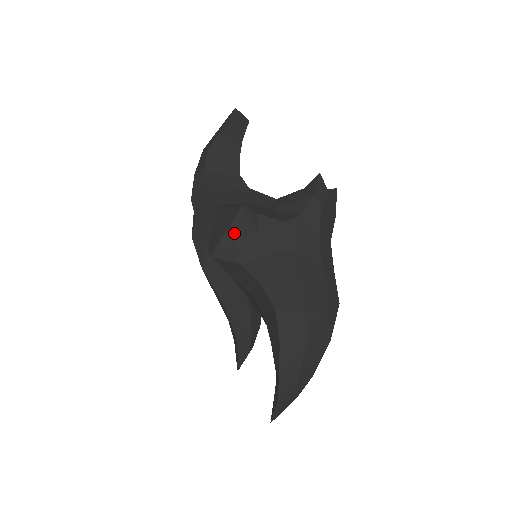
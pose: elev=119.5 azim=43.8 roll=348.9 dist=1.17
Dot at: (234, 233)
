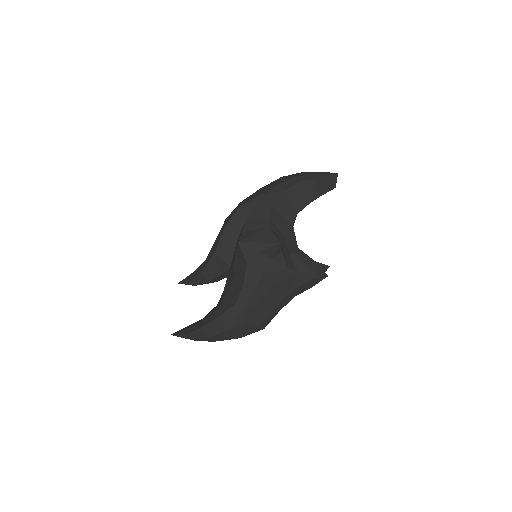
Dot at: (261, 248)
